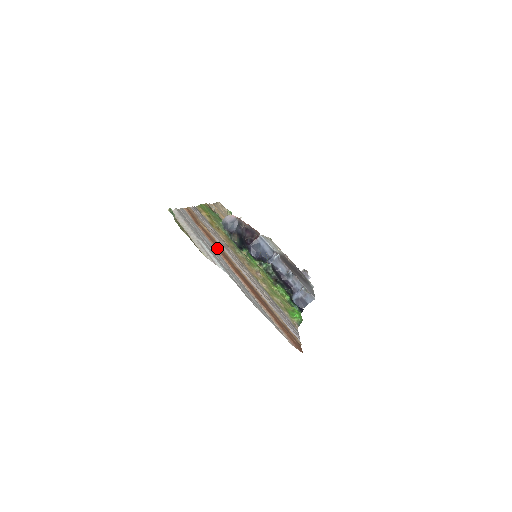
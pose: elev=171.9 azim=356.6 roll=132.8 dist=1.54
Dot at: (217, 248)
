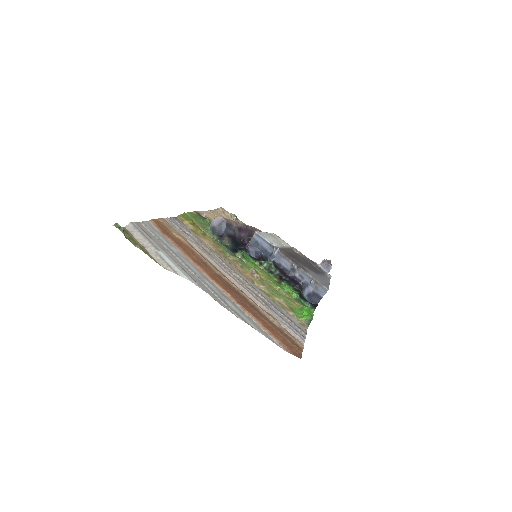
Dot at: (190, 256)
